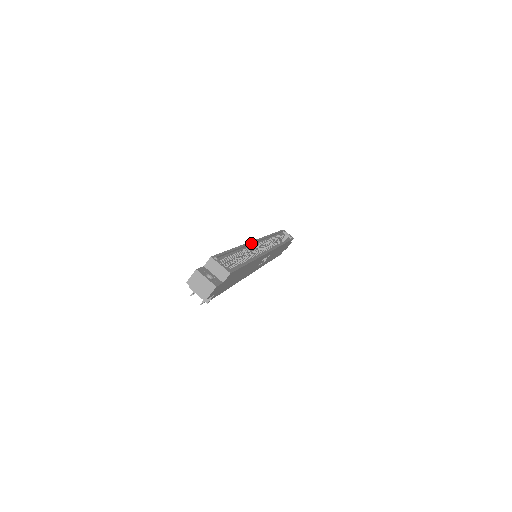
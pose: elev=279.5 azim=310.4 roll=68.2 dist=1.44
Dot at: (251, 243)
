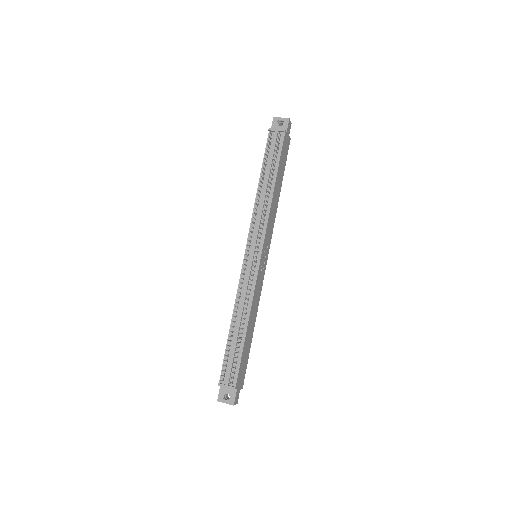
Dot at: occluded
